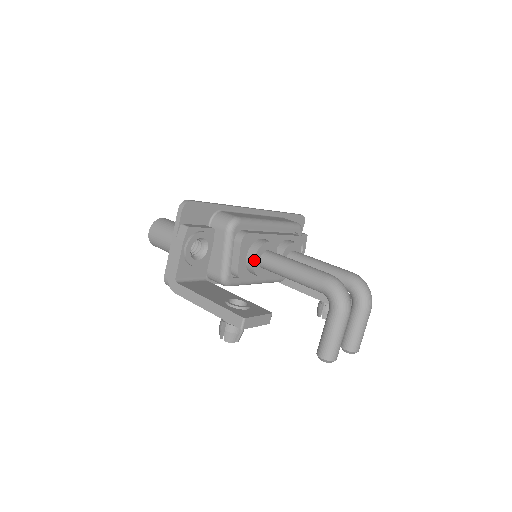
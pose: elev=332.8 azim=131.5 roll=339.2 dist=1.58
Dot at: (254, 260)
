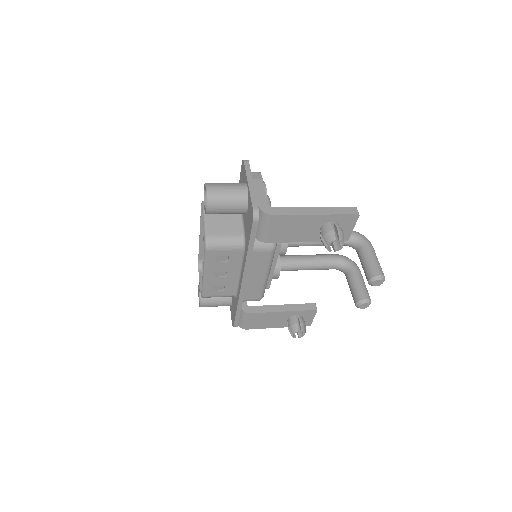
Dot at: occluded
